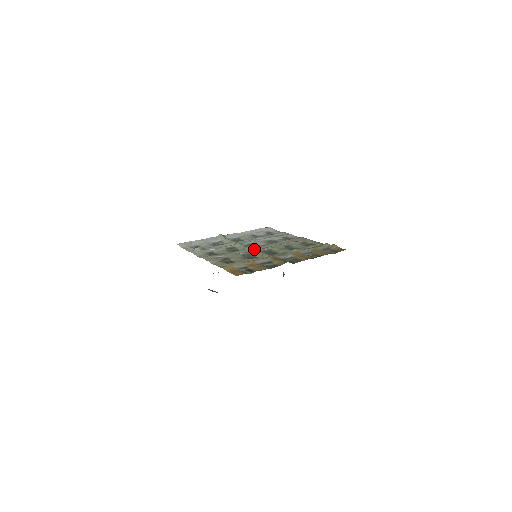
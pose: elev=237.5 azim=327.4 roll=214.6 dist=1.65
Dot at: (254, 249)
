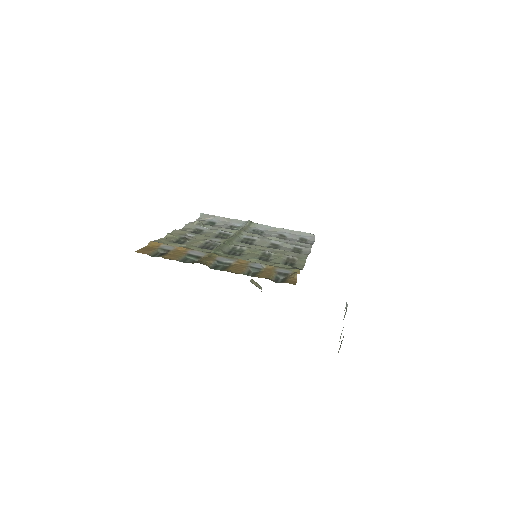
Dot at: (227, 242)
